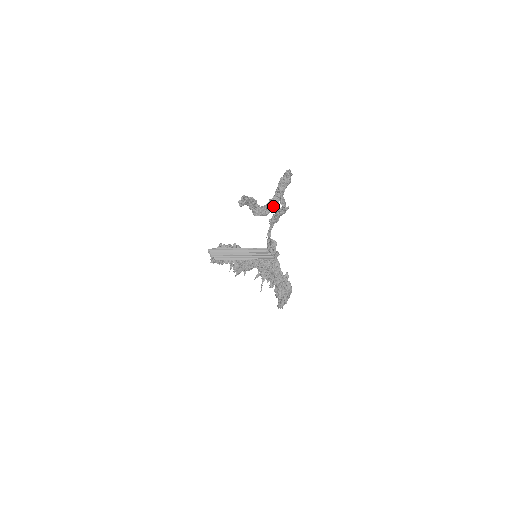
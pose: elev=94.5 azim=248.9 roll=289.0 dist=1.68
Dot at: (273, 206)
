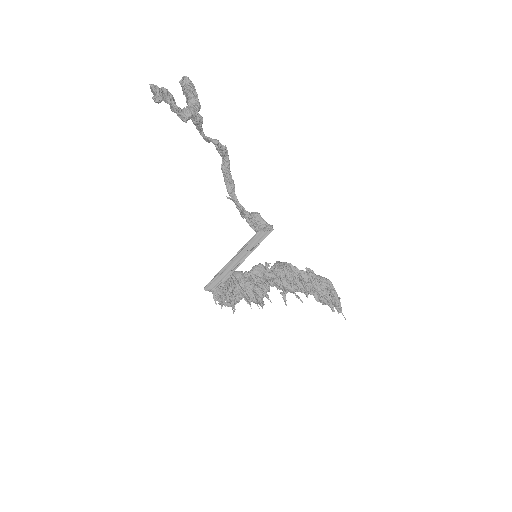
Dot at: (195, 101)
